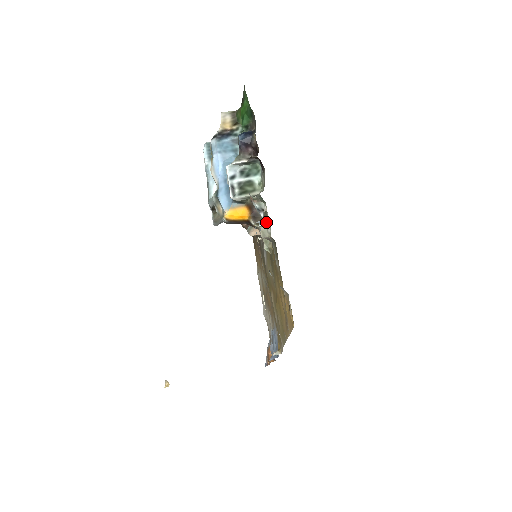
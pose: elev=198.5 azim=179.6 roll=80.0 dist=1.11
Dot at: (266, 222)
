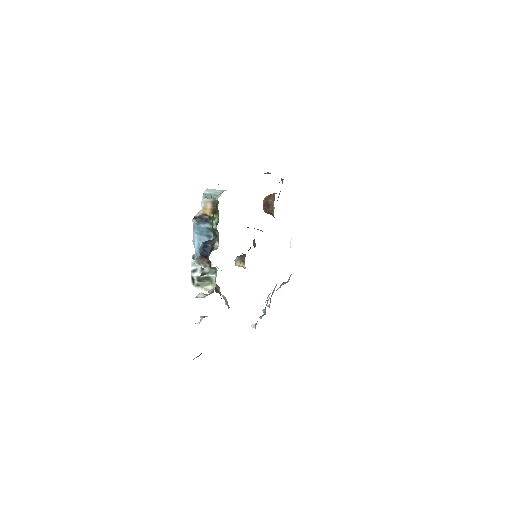
Dot at: occluded
